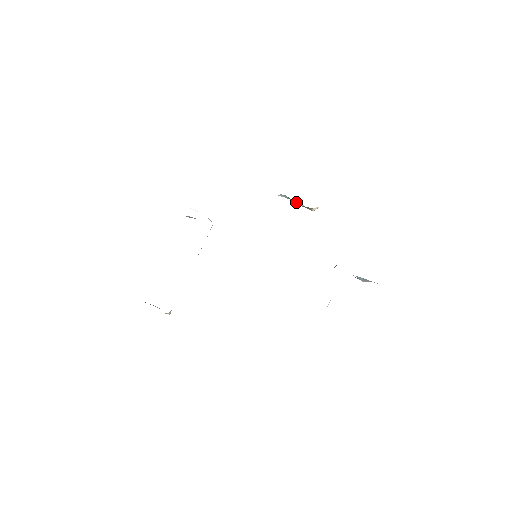
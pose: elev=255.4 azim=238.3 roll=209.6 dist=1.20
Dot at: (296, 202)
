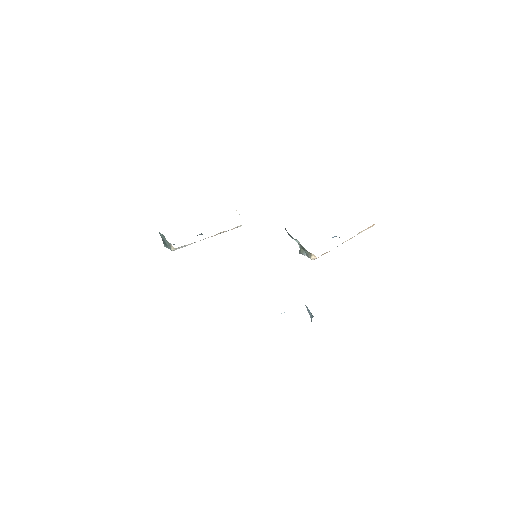
Dot at: (303, 250)
